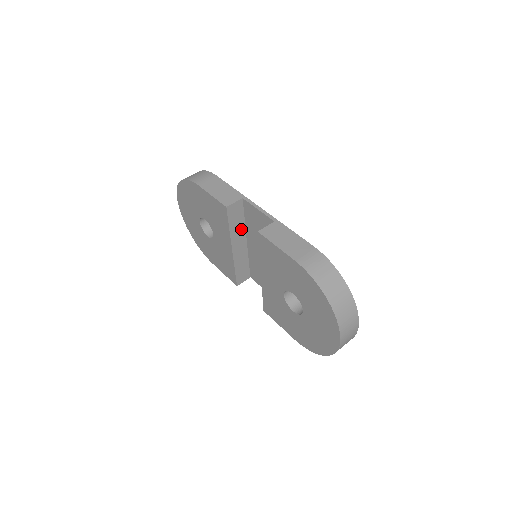
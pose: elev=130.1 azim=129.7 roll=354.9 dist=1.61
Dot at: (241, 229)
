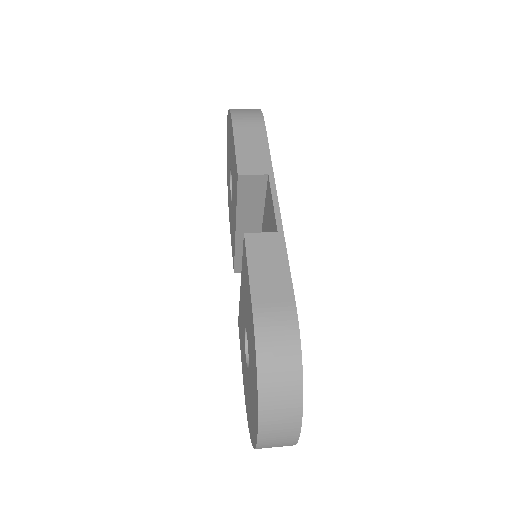
Dot at: (256, 212)
